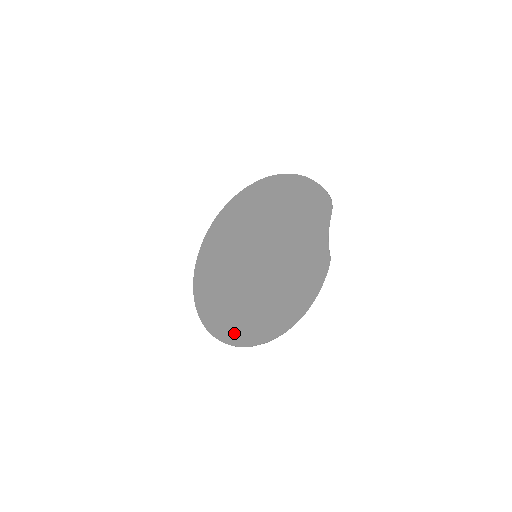
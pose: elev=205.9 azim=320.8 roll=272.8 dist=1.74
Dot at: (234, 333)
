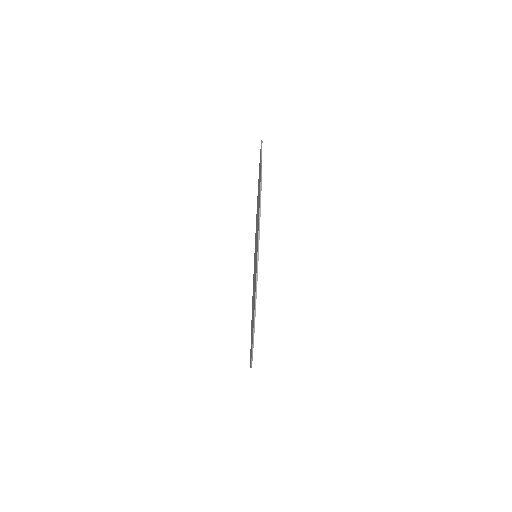
Dot at: (252, 338)
